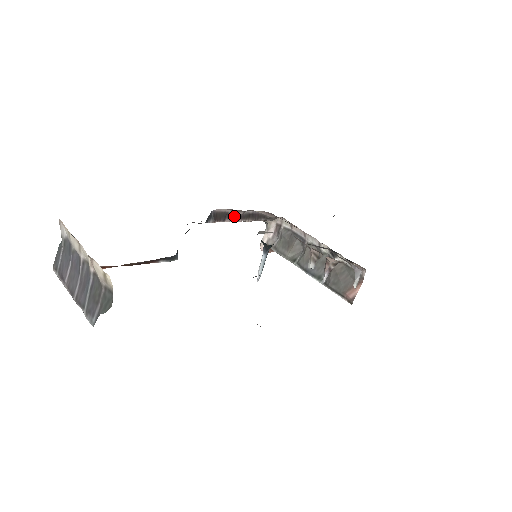
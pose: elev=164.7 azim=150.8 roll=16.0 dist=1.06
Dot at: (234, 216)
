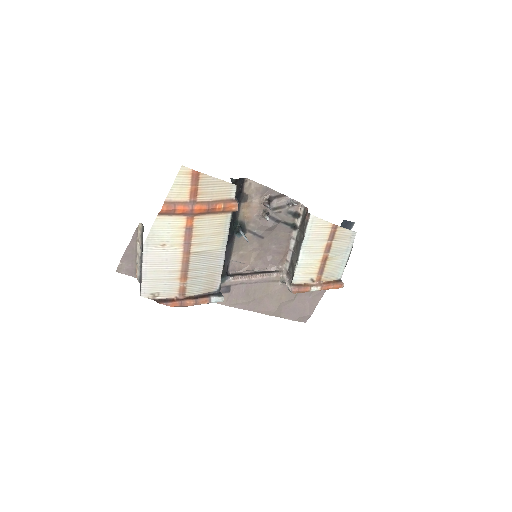
Dot at: (248, 274)
